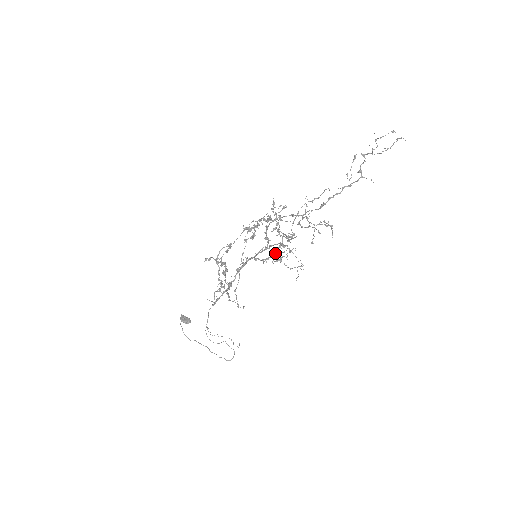
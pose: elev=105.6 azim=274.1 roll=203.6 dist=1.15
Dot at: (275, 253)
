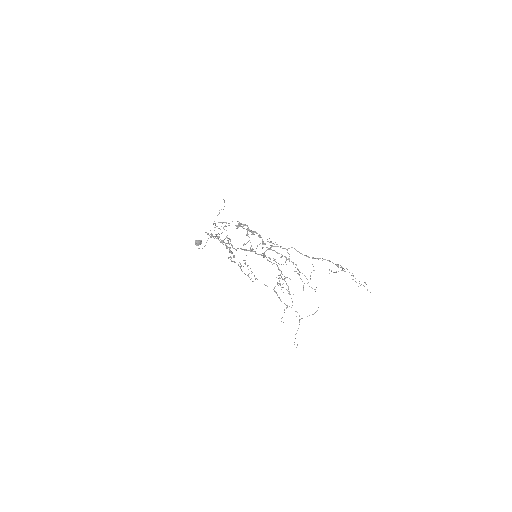
Dot at: occluded
